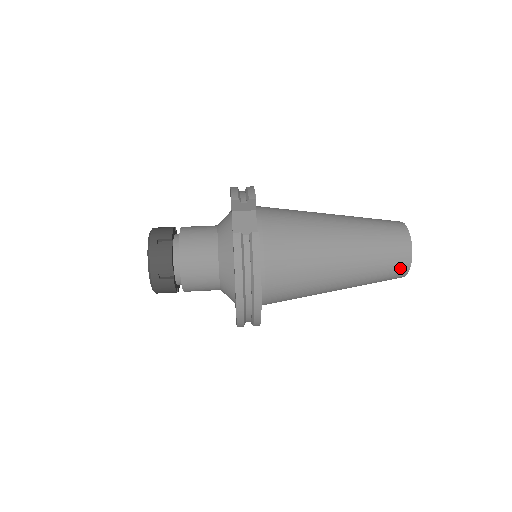
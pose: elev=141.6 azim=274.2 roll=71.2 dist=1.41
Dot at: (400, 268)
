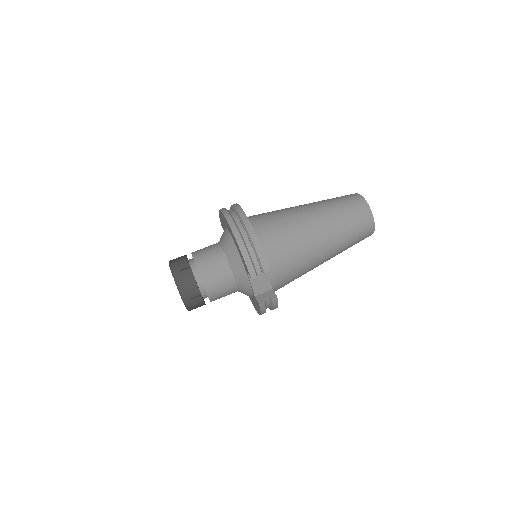
Dot at: occluded
